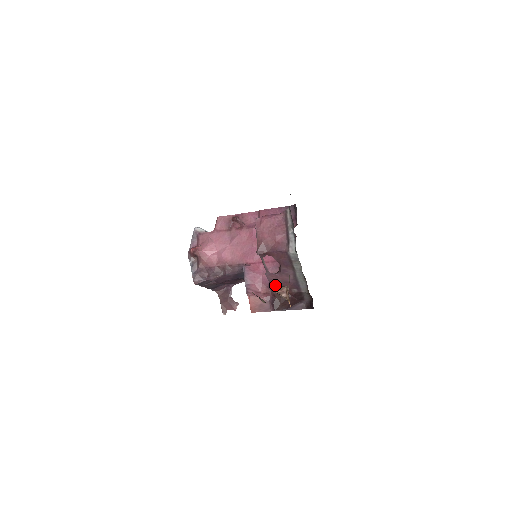
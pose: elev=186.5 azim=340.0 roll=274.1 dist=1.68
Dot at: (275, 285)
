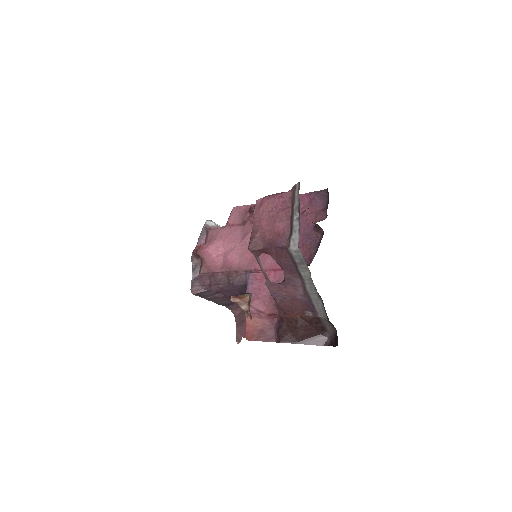
Dot at: (281, 302)
